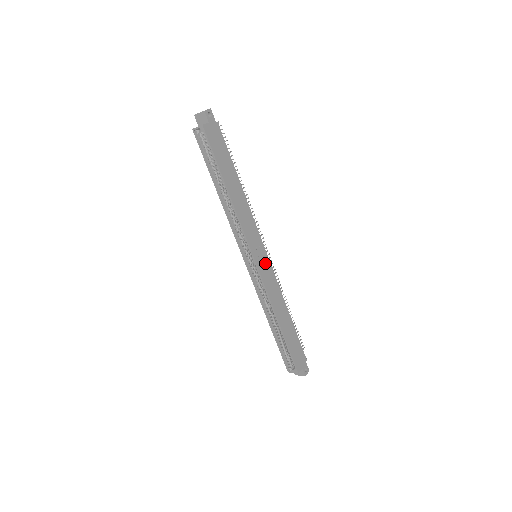
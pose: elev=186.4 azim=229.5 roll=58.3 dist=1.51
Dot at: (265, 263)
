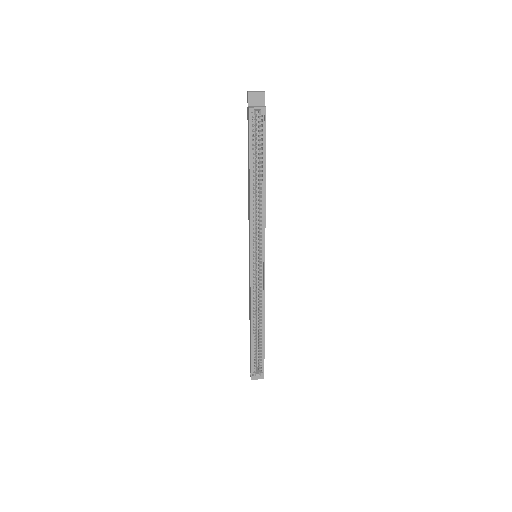
Dot at: occluded
